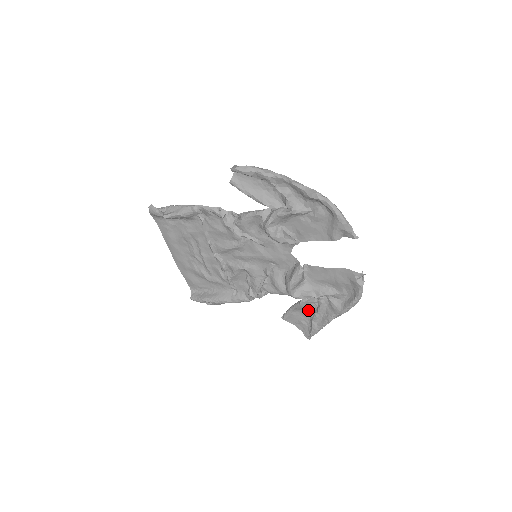
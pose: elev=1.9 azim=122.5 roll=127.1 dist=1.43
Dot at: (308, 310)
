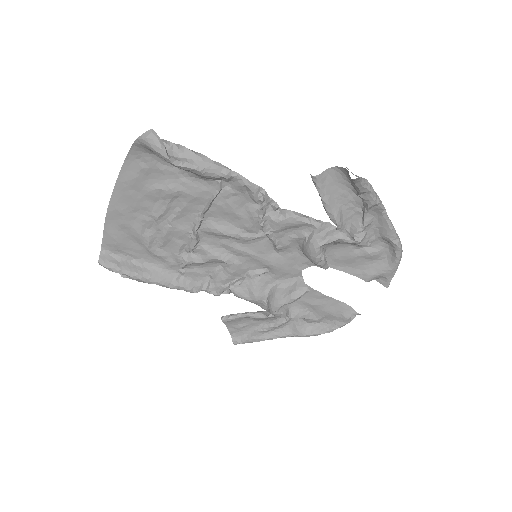
Dot at: (261, 321)
